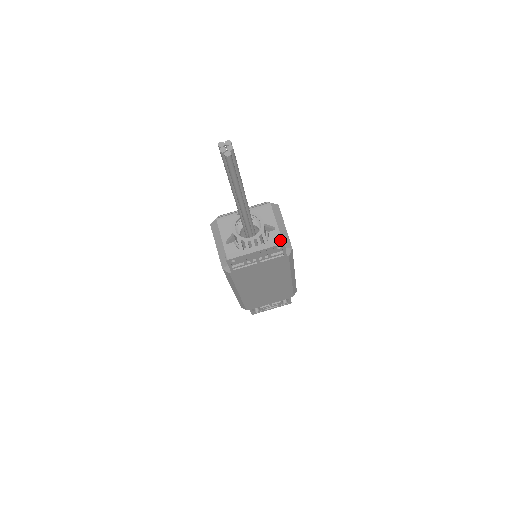
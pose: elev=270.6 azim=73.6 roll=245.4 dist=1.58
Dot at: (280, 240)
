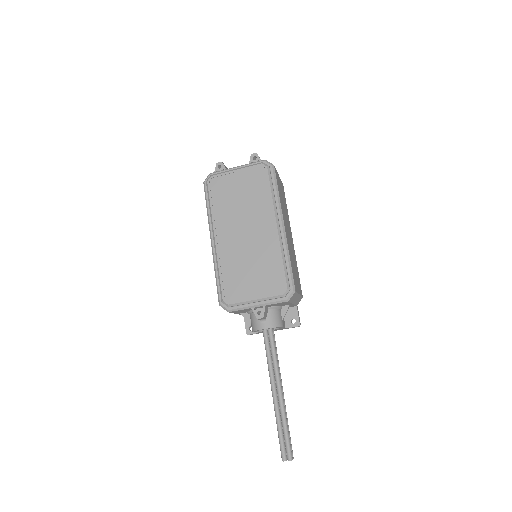
Dot at: occluded
